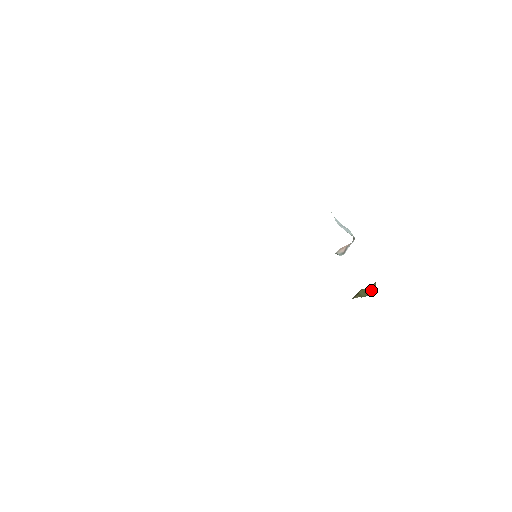
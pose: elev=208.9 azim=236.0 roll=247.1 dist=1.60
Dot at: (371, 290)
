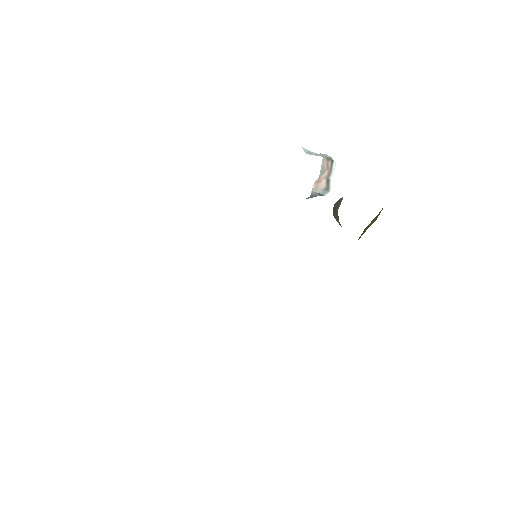
Dot at: (374, 219)
